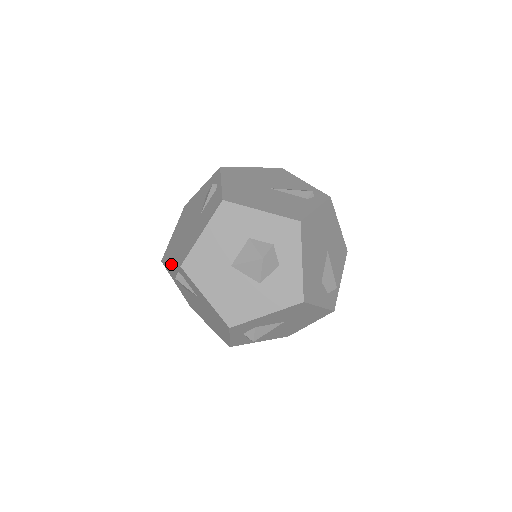
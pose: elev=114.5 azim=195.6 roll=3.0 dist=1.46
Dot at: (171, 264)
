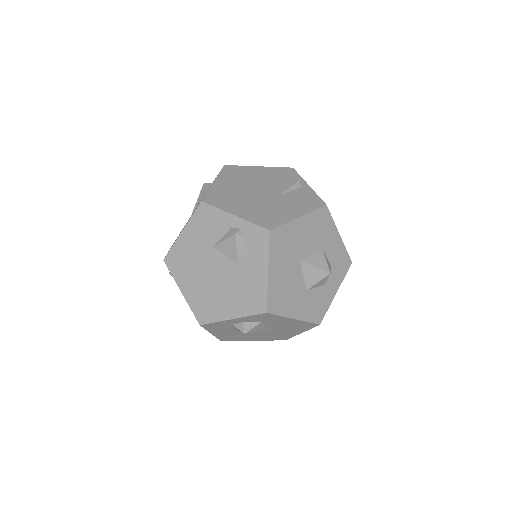
Dot at: (238, 217)
